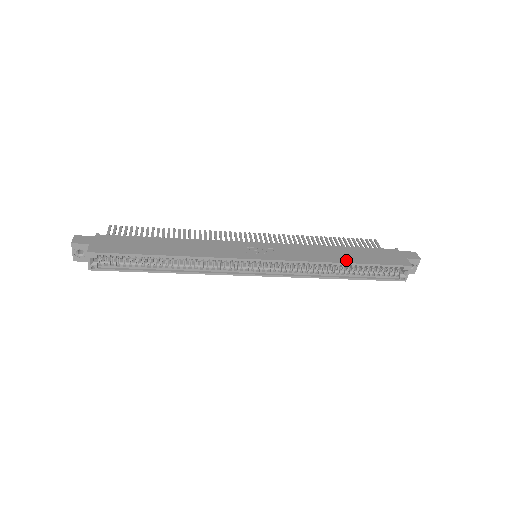
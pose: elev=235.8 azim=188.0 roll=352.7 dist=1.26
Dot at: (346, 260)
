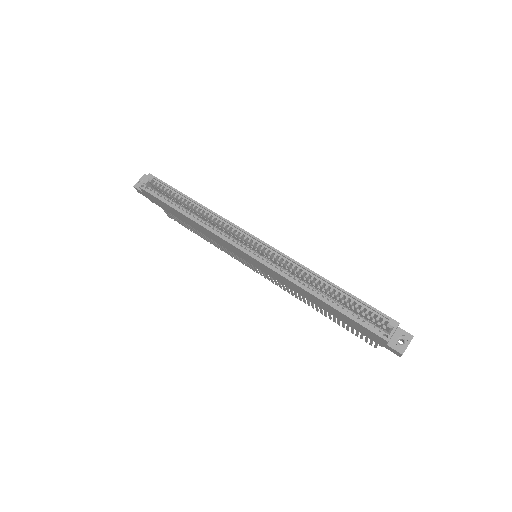
Dot at: (333, 284)
